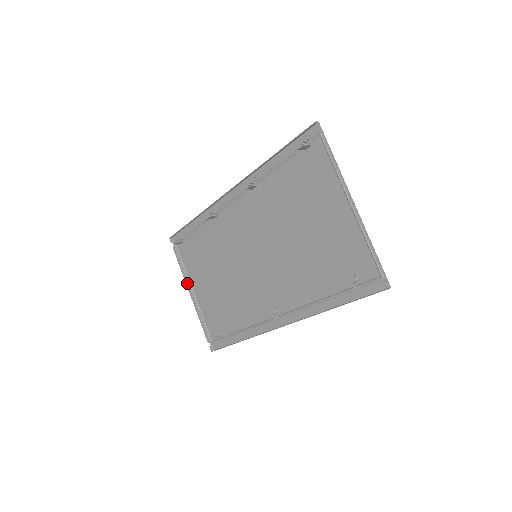
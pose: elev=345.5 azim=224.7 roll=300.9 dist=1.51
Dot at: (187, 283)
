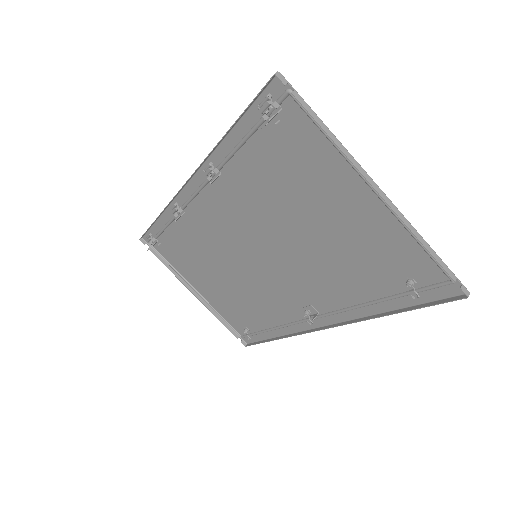
Dot at: (185, 283)
